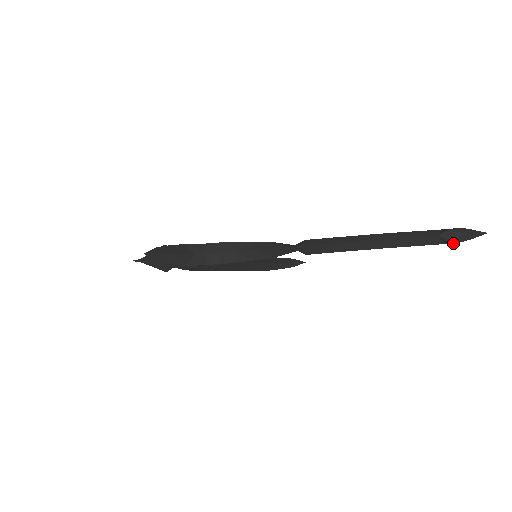
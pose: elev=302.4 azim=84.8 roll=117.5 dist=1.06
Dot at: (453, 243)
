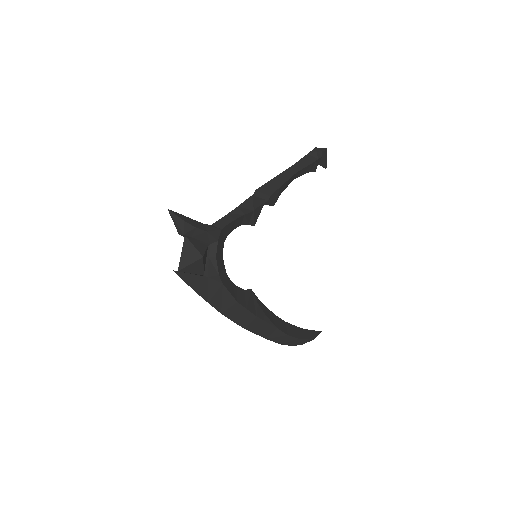
Dot at: (321, 157)
